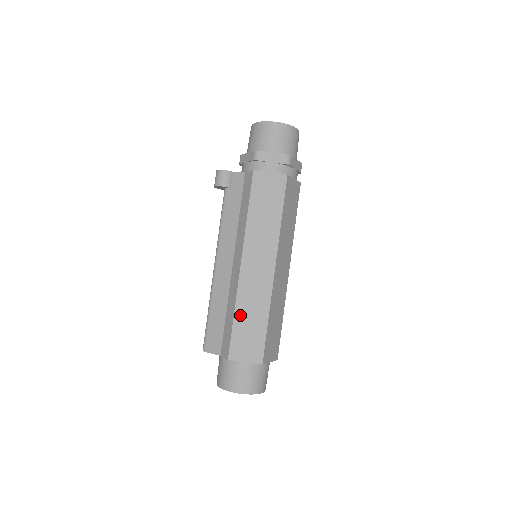
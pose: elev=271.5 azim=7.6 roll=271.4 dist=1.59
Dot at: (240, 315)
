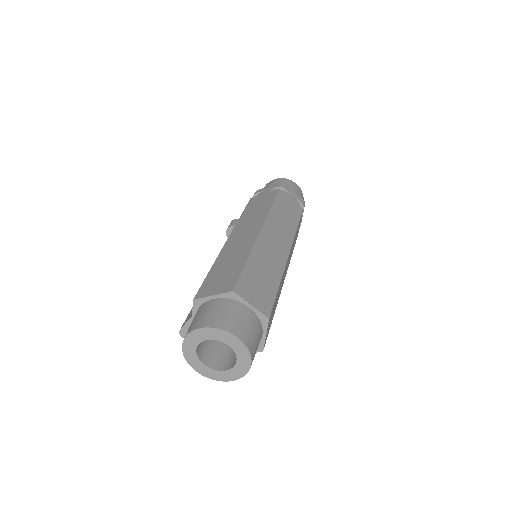
Dot at: (217, 266)
